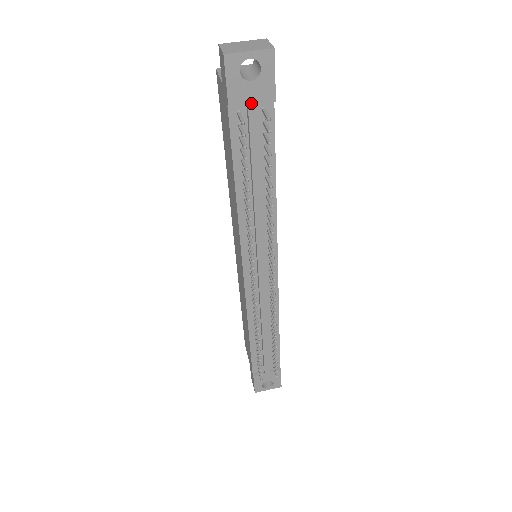
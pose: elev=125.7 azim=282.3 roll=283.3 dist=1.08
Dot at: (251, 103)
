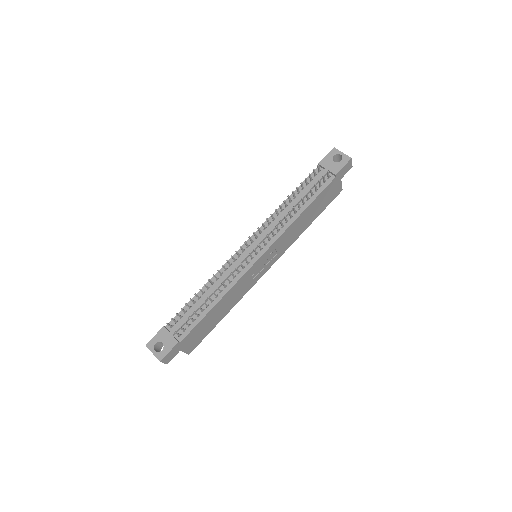
Dot at: (327, 168)
